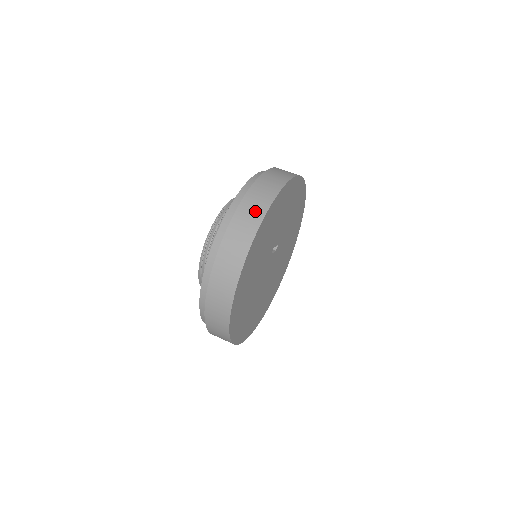
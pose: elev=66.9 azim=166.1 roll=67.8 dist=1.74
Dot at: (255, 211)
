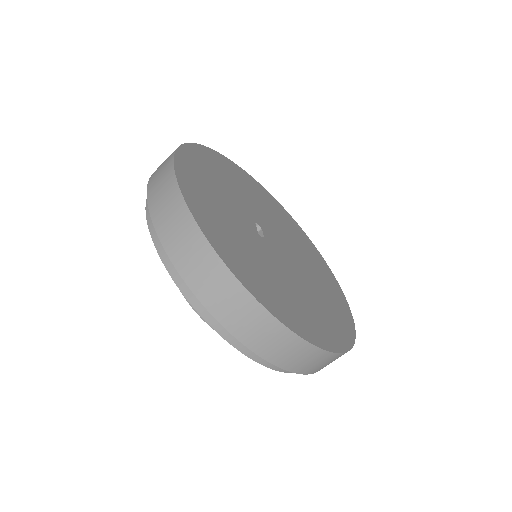
Dot at: (203, 263)
